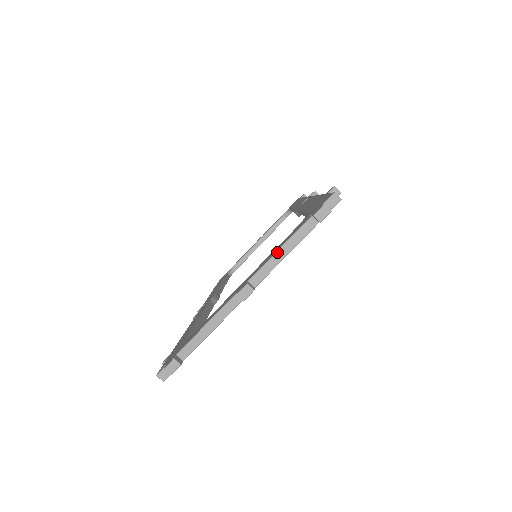
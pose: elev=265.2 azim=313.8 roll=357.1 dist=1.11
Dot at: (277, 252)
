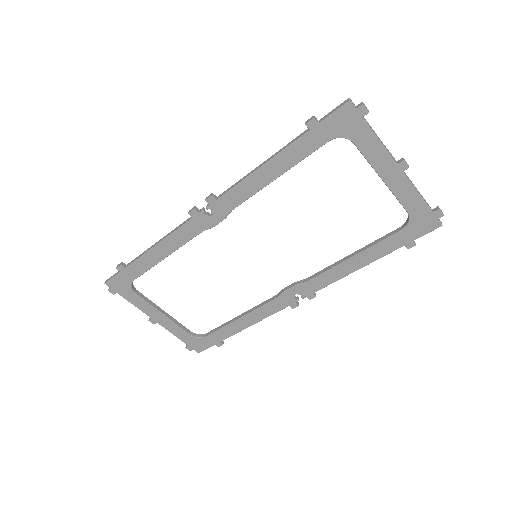
Dot at: (416, 188)
